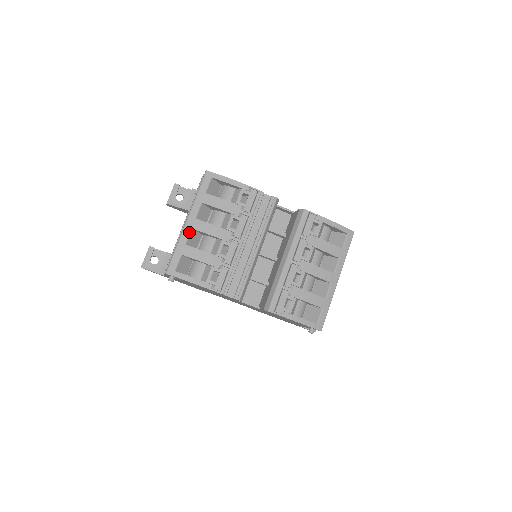
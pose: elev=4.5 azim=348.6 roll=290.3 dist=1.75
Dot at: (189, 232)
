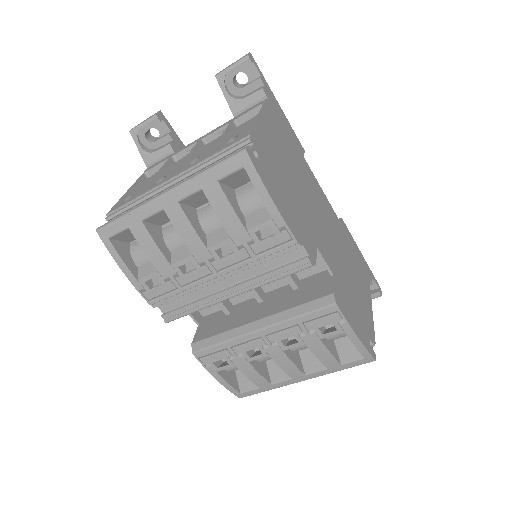
Dot at: (157, 211)
